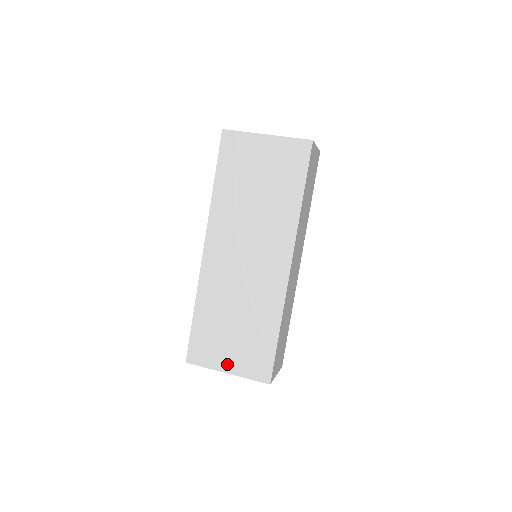
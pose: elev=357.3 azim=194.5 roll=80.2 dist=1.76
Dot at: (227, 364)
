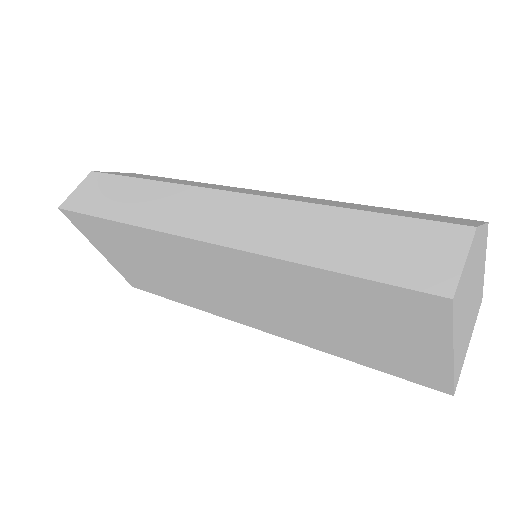
Dot at: (106, 253)
